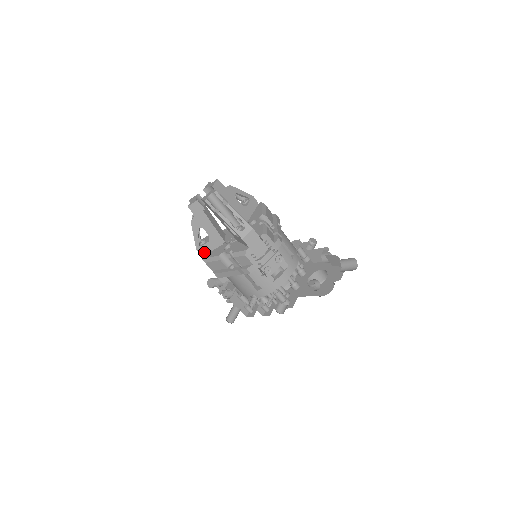
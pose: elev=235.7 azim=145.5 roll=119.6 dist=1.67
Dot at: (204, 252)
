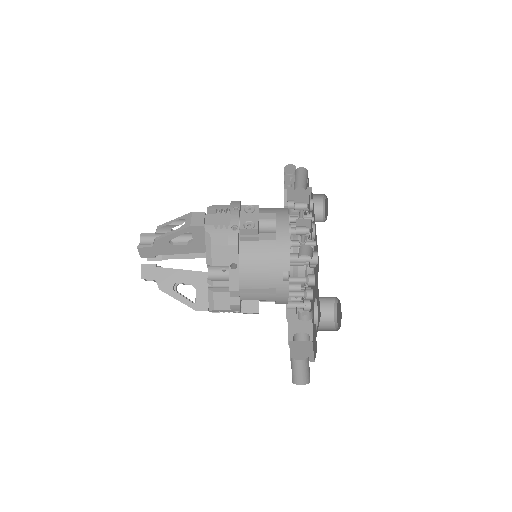
Dot at: occluded
